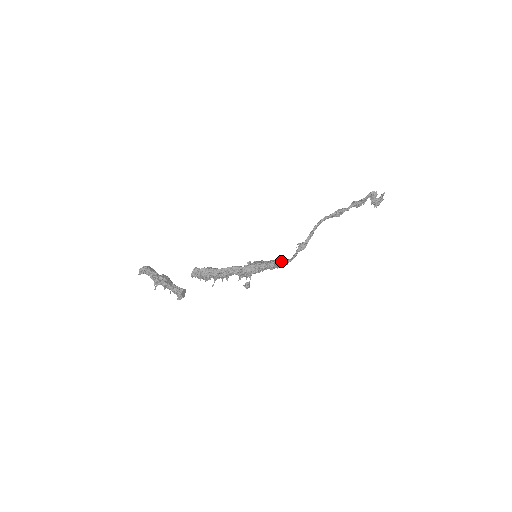
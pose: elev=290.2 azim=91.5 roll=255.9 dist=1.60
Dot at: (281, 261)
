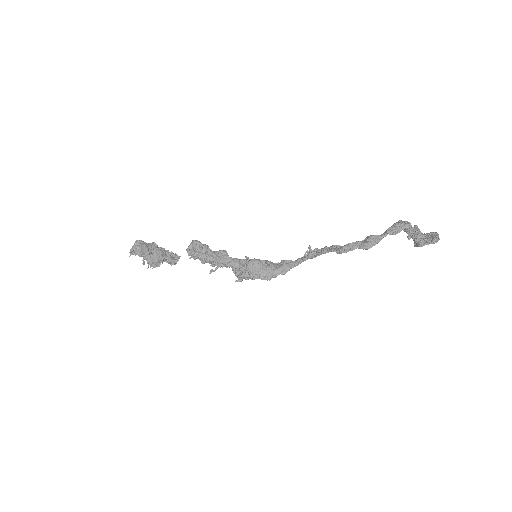
Dot at: (279, 274)
